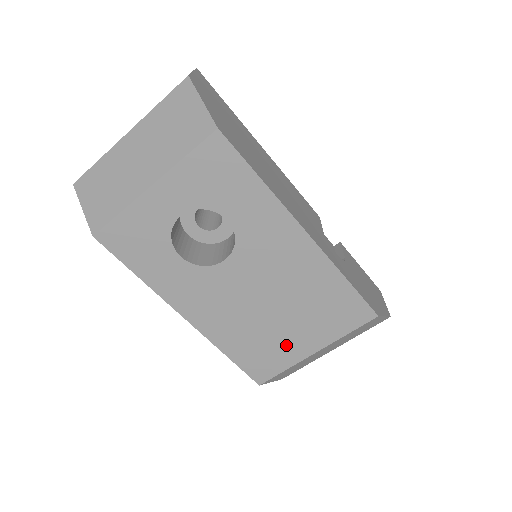
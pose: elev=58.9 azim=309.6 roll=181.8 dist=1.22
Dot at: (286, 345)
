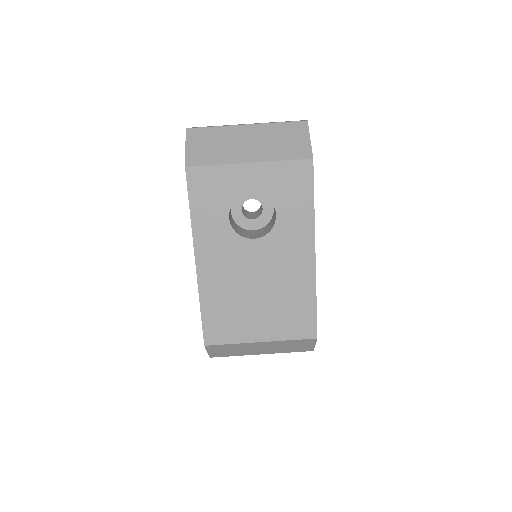
Dot at: (246, 324)
